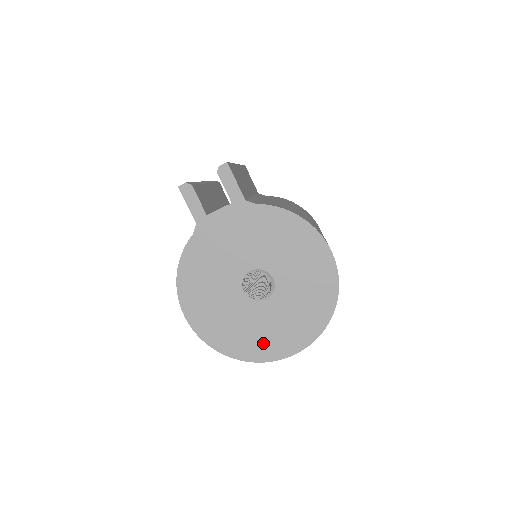
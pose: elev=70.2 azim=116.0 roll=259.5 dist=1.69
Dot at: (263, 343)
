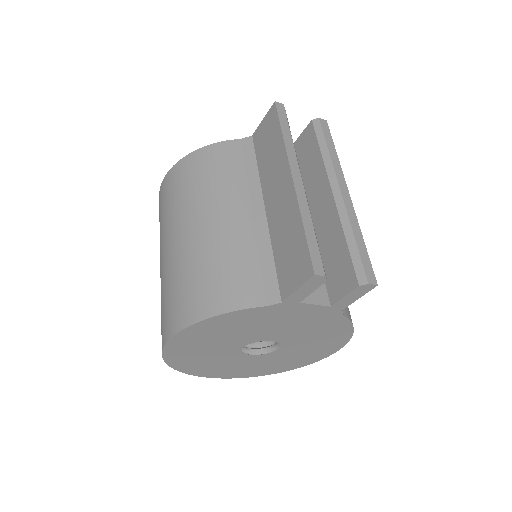
Dot at: (211, 369)
